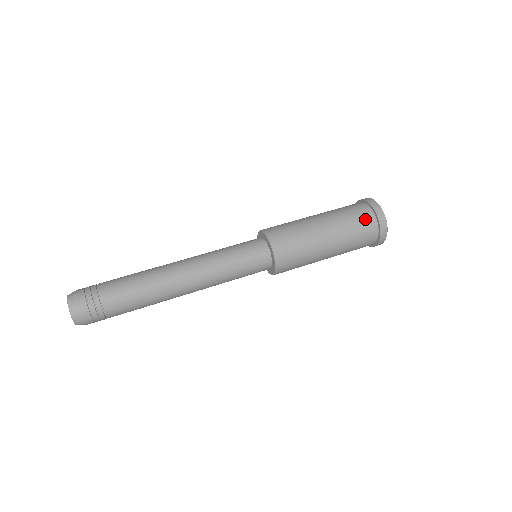
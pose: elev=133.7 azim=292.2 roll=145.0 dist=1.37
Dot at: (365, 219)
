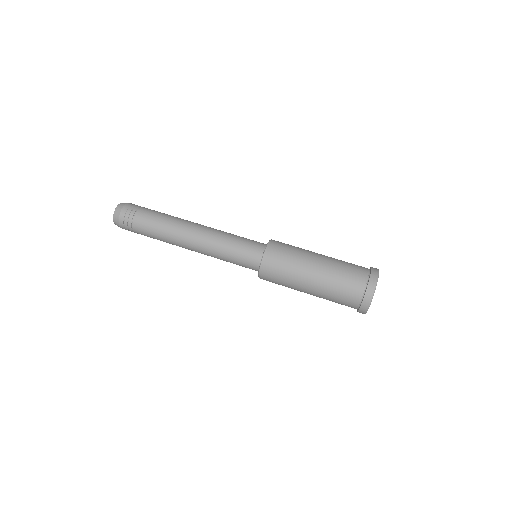
Dot at: (349, 302)
